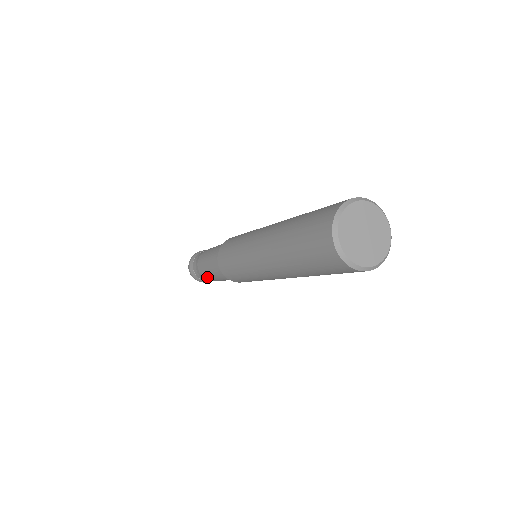
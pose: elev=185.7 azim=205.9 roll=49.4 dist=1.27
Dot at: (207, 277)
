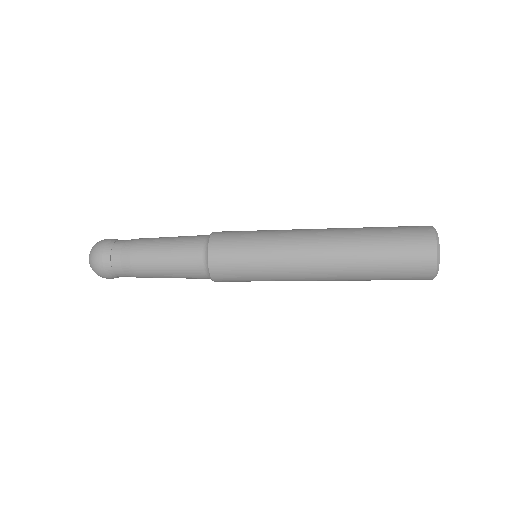
Dot at: (146, 273)
